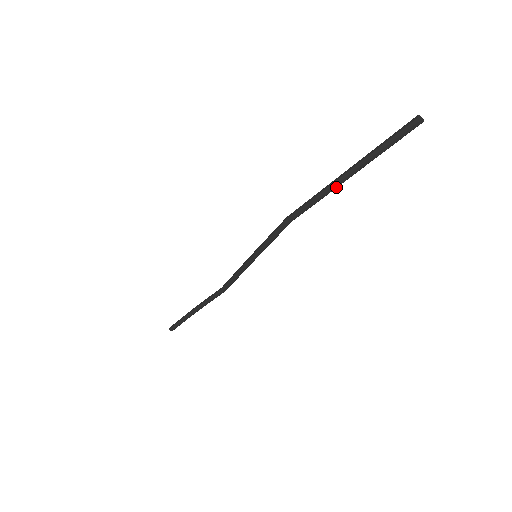
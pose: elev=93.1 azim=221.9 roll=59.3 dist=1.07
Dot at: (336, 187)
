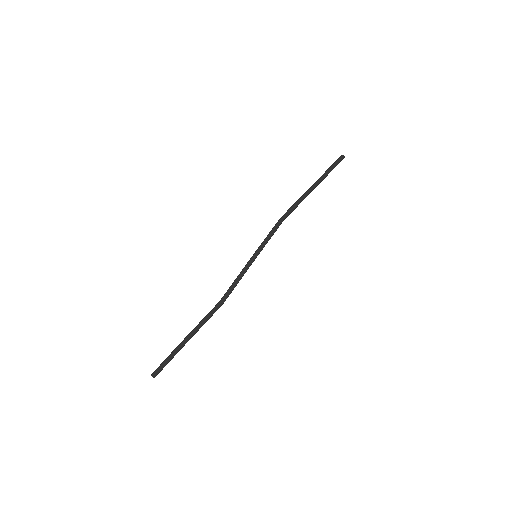
Dot at: occluded
